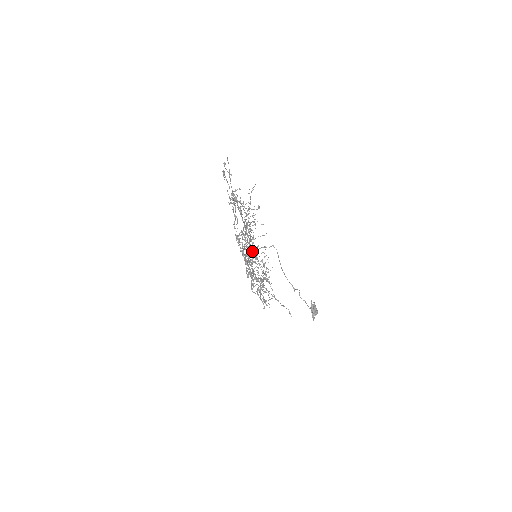
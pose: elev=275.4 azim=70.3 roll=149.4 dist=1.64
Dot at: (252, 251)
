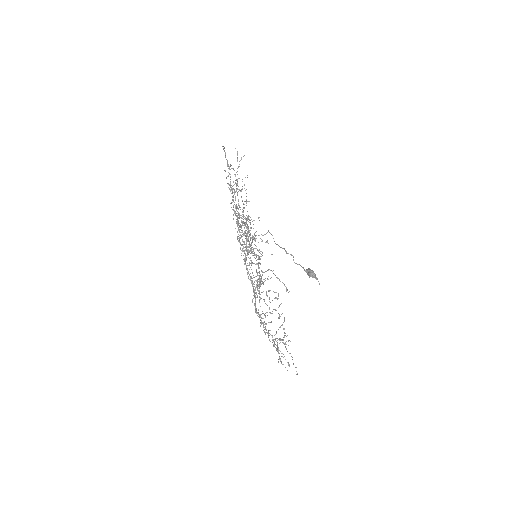
Dot at: (228, 164)
